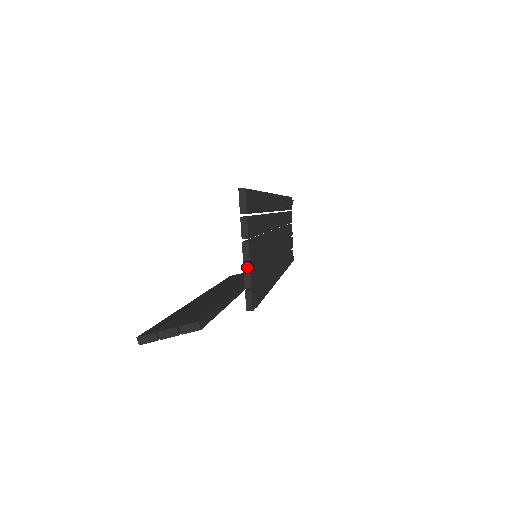
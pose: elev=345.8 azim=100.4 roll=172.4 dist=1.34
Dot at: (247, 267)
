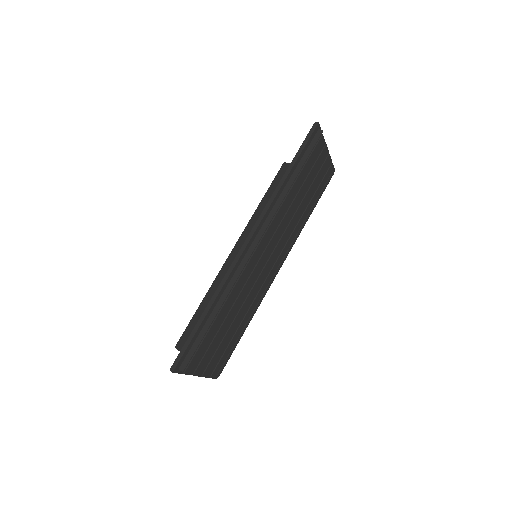
Dot at: (201, 376)
